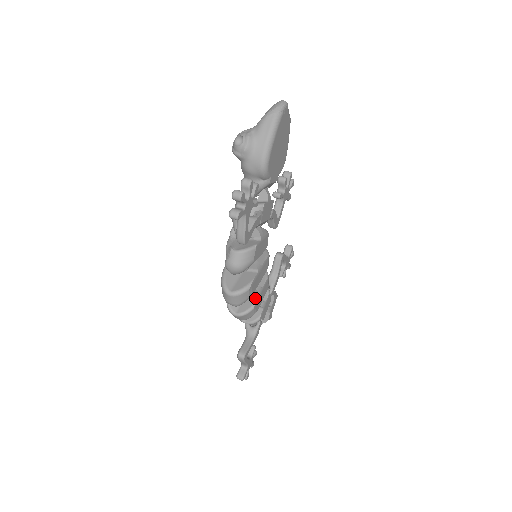
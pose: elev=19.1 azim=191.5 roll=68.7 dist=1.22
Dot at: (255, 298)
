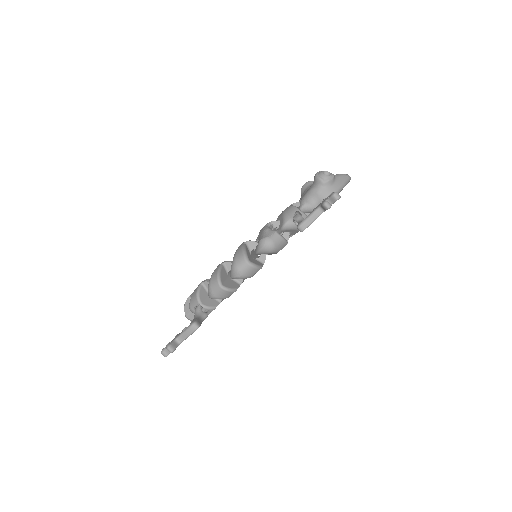
Dot at: (238, 285)
